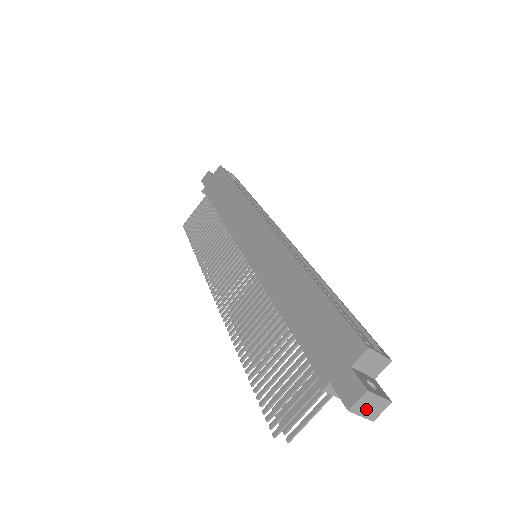
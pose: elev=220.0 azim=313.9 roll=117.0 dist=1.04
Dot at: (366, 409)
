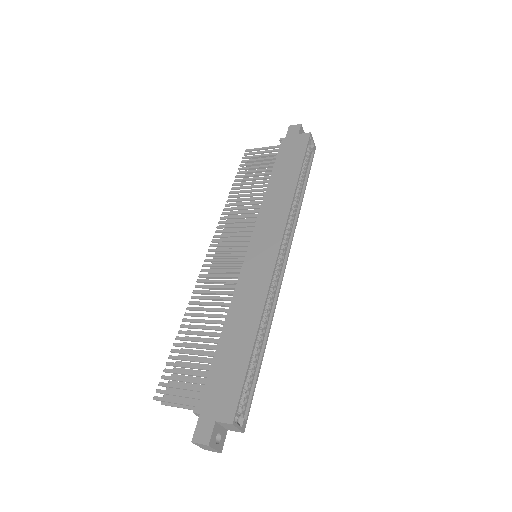
Dot at: (203, 447)
